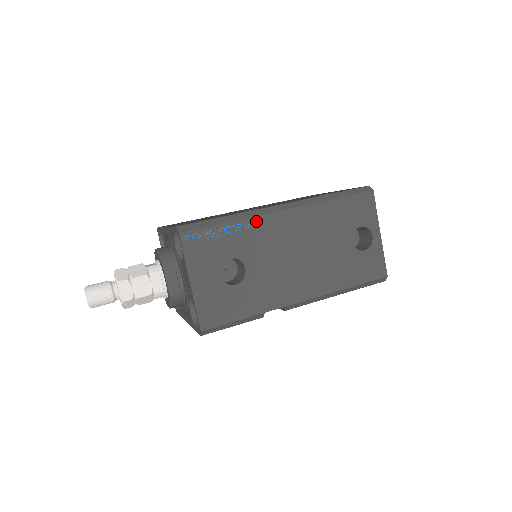
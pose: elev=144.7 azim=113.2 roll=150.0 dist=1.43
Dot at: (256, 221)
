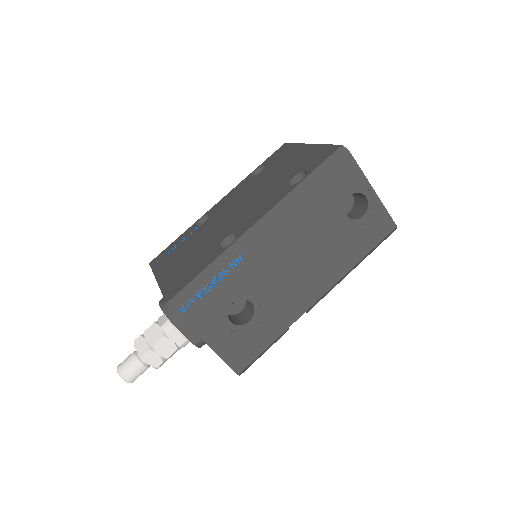
Dot at: (240, 255)
